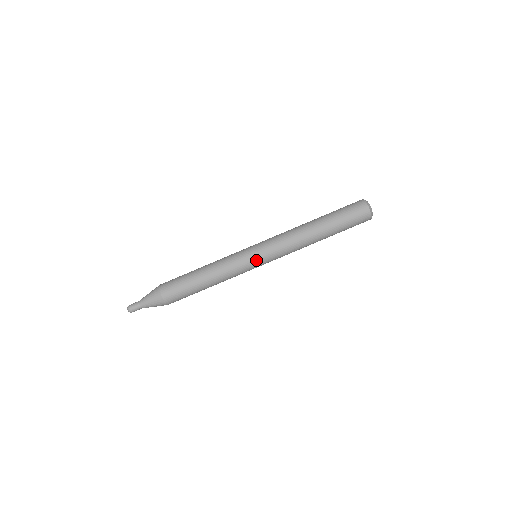
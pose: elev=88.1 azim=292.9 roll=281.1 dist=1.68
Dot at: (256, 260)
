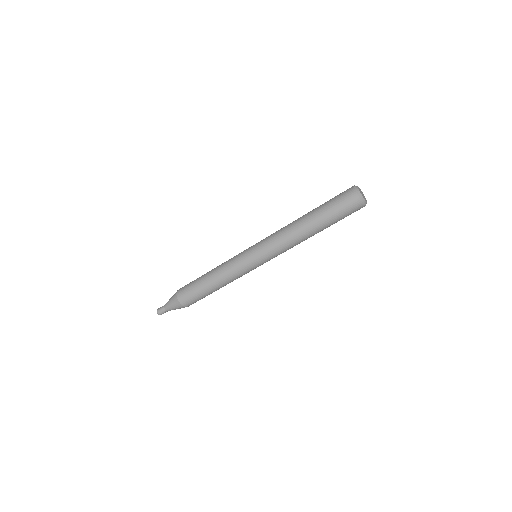
Dot at: occluded
